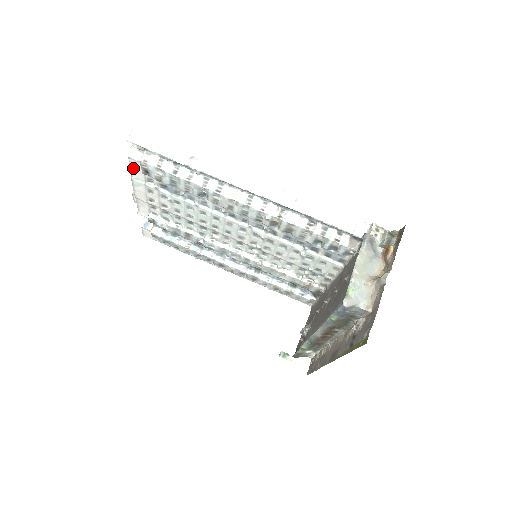
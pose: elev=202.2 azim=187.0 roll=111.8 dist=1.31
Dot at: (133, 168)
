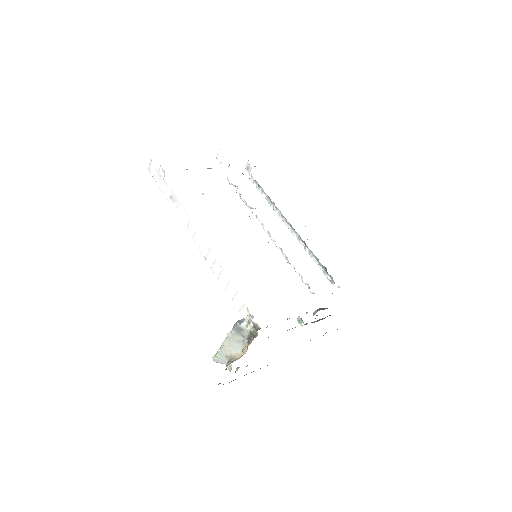
Dot at: occluded
